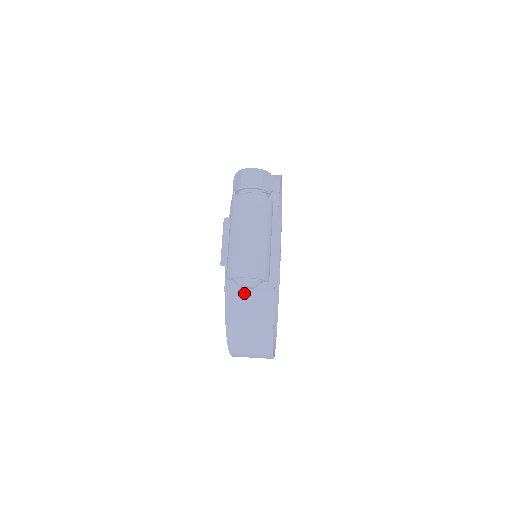
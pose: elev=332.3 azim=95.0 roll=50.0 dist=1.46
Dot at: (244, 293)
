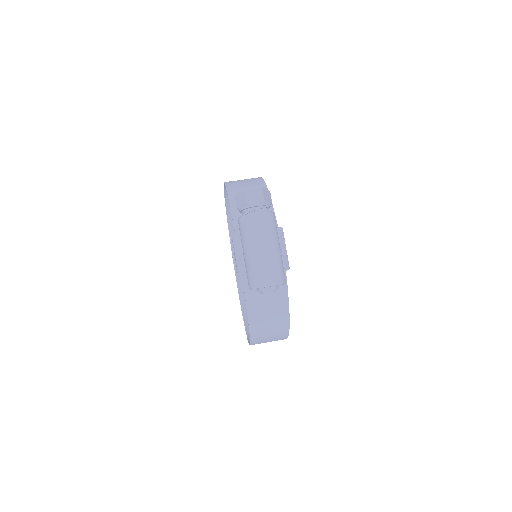
Dot at: (262, 296)
